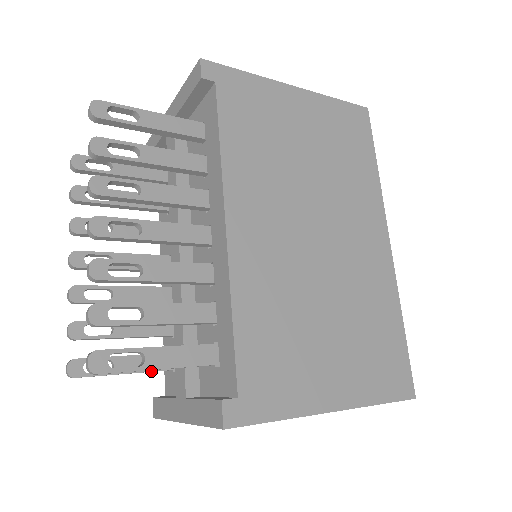
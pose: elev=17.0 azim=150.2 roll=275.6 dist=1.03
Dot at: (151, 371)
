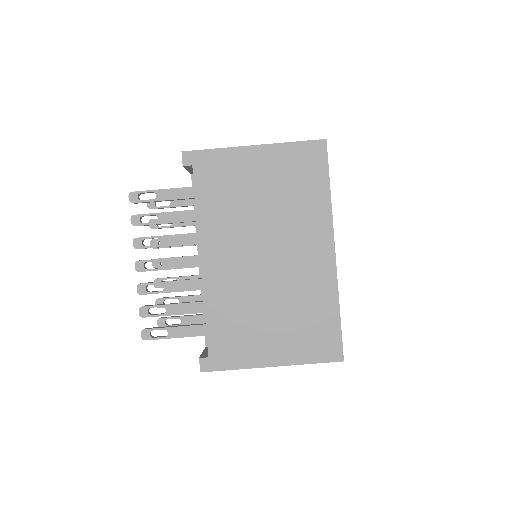
Dot at: occluded
